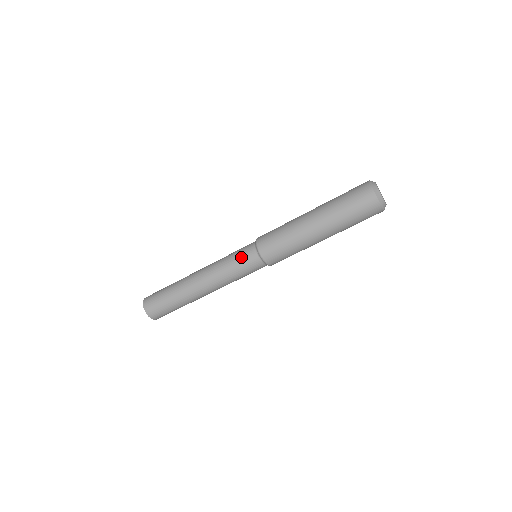
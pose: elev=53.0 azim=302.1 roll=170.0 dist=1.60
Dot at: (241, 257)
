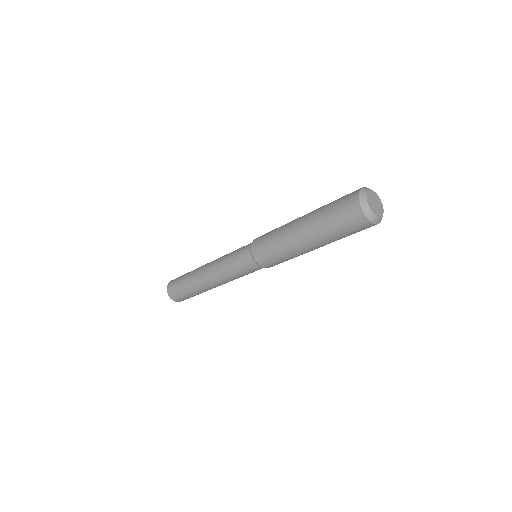
Dot at: (238, 254)
